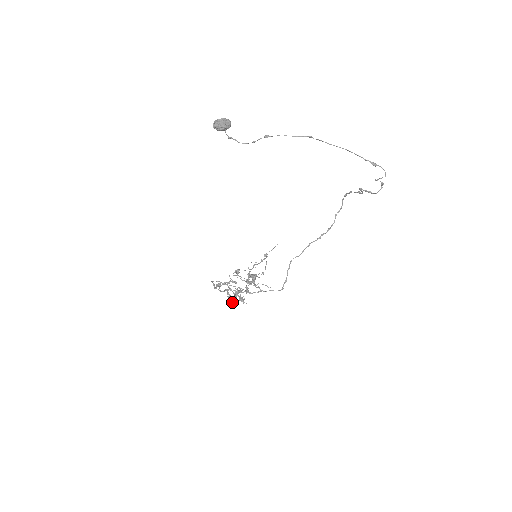
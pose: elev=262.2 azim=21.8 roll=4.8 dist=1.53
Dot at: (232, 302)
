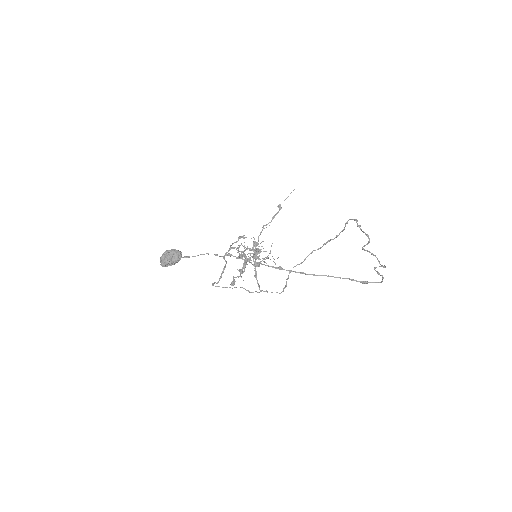
Dot at: (240, 276)
